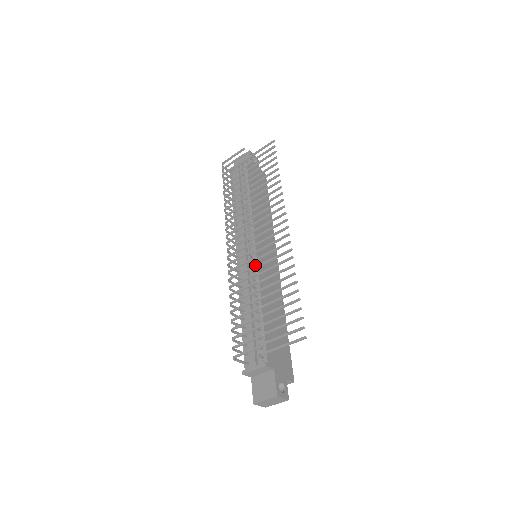
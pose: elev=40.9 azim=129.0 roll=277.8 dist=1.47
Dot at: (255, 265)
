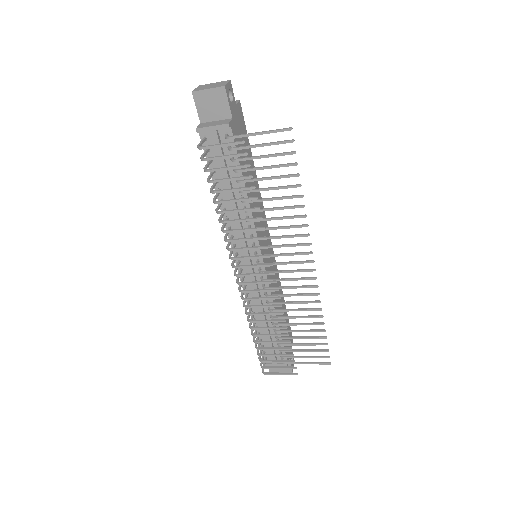
Dot at: occluded
